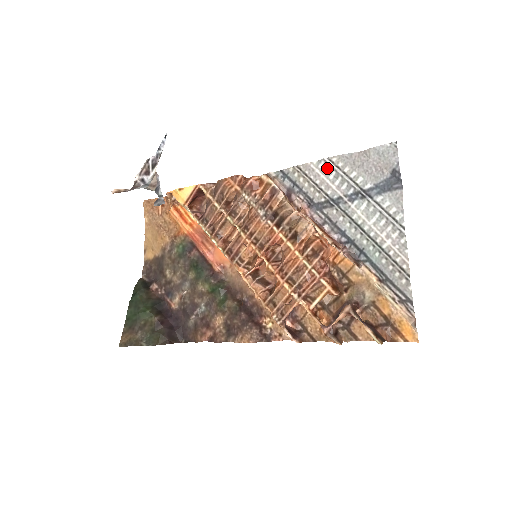
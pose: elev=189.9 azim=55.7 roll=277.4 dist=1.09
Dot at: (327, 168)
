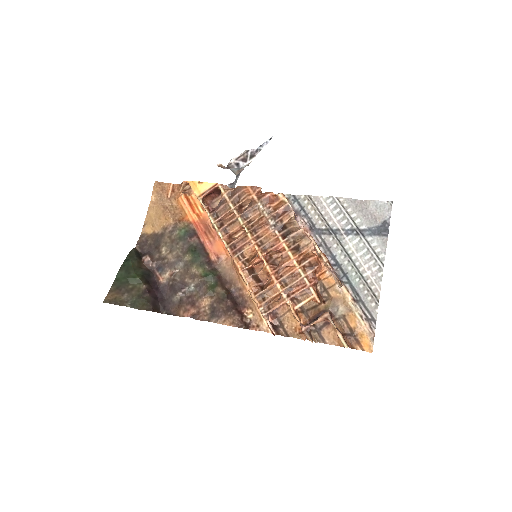
Dot at: (334, 204)
